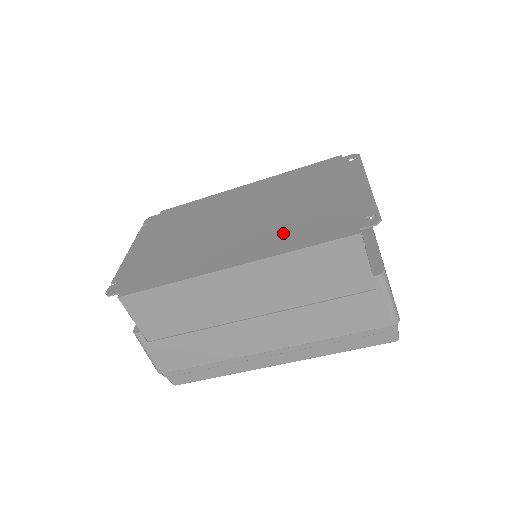
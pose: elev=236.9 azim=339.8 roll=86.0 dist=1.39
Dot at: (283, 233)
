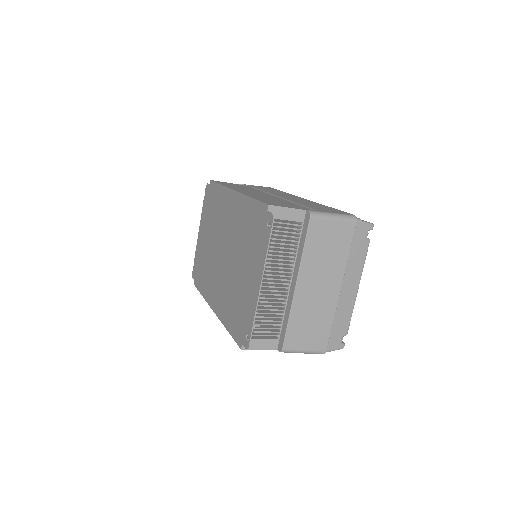
Dot at: (228, 301)
